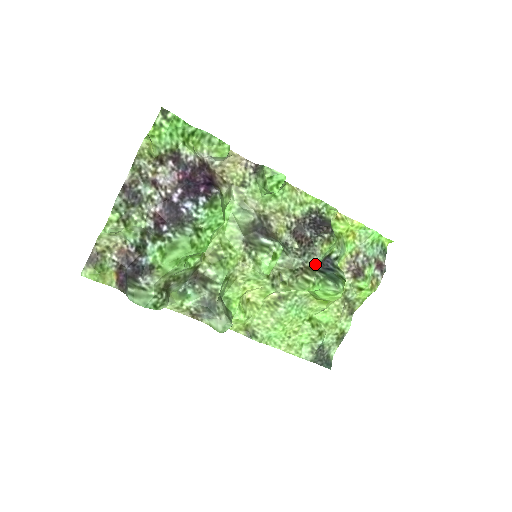
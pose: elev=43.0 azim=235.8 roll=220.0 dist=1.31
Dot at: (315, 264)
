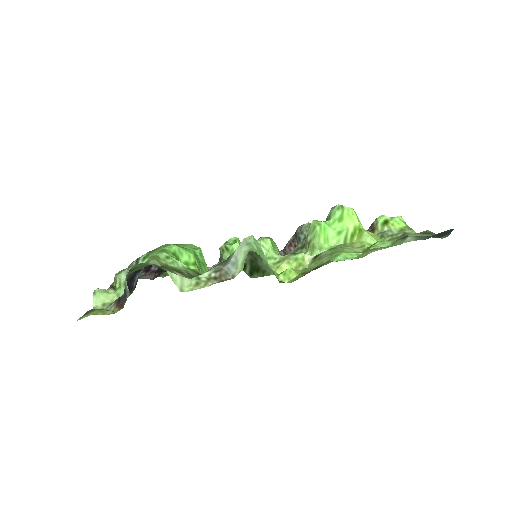
Dot at: (308, 226)
